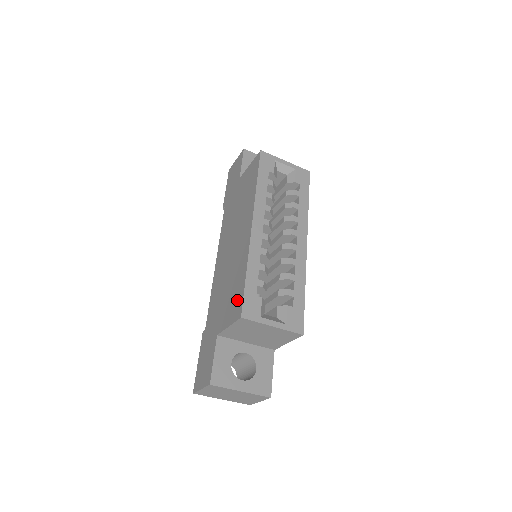
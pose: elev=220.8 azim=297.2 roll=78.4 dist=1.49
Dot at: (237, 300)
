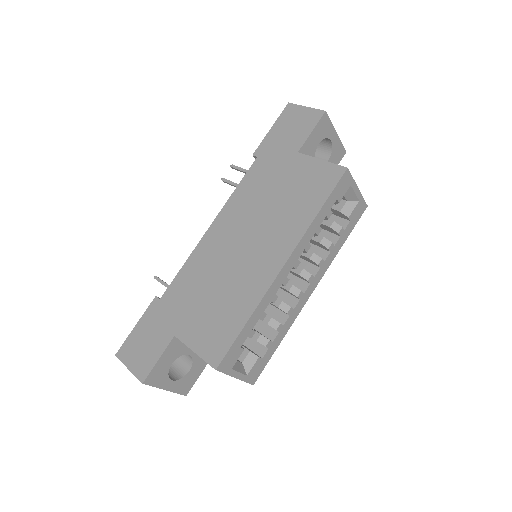
Dot at: (220, 338)
